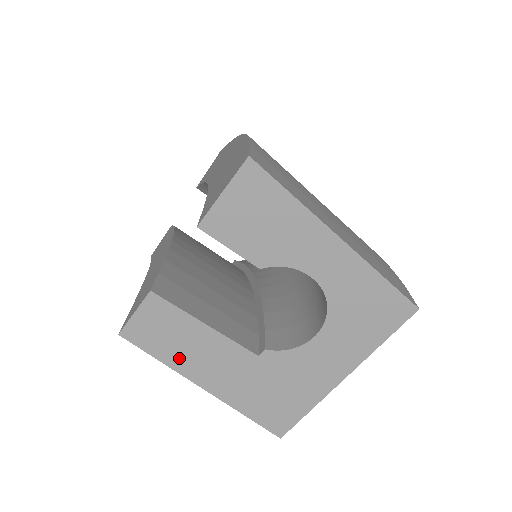
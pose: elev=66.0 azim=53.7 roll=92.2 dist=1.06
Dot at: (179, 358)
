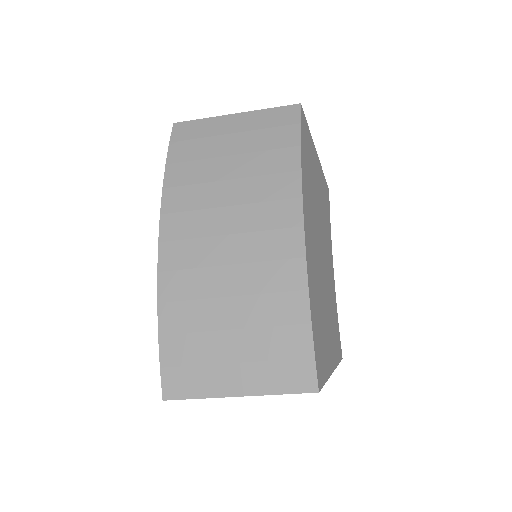
Dot at: occluded
